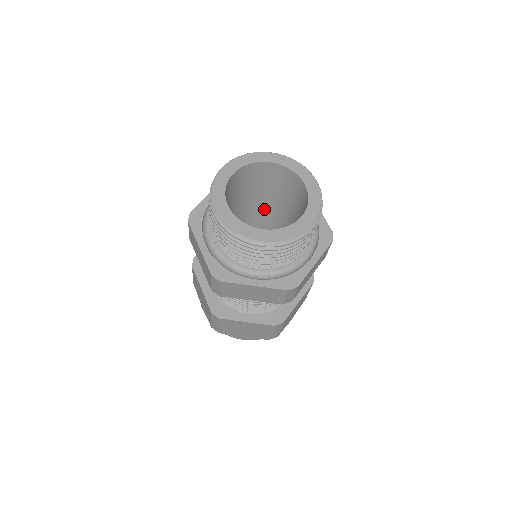
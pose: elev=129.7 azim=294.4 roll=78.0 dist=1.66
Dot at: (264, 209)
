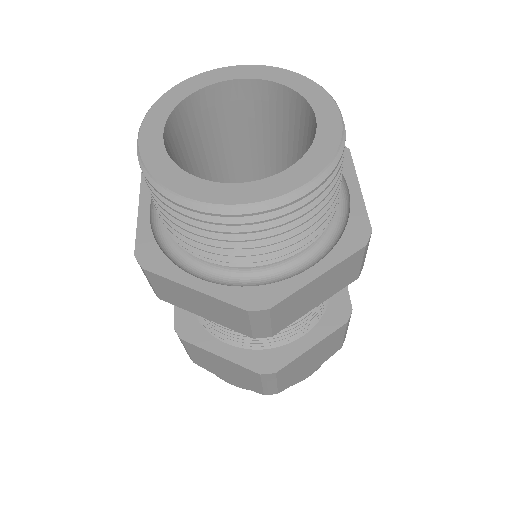
Dot at: occluded
